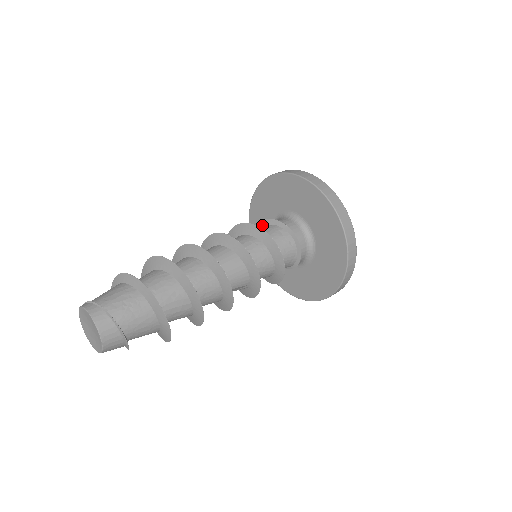
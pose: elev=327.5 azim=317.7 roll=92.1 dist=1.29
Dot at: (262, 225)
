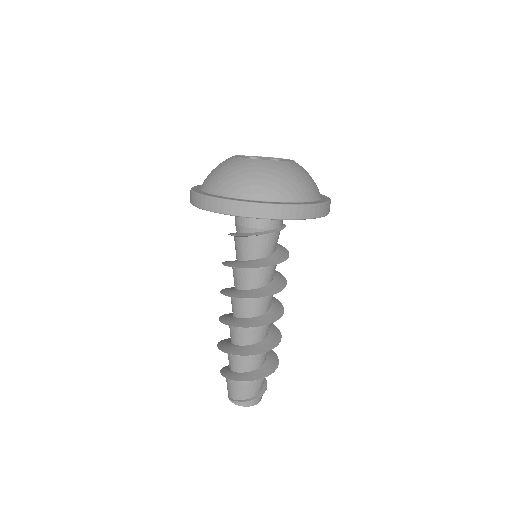
Dot at: (239, 237)
